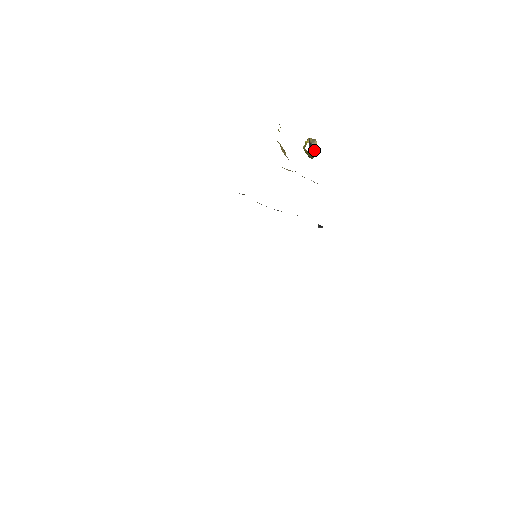
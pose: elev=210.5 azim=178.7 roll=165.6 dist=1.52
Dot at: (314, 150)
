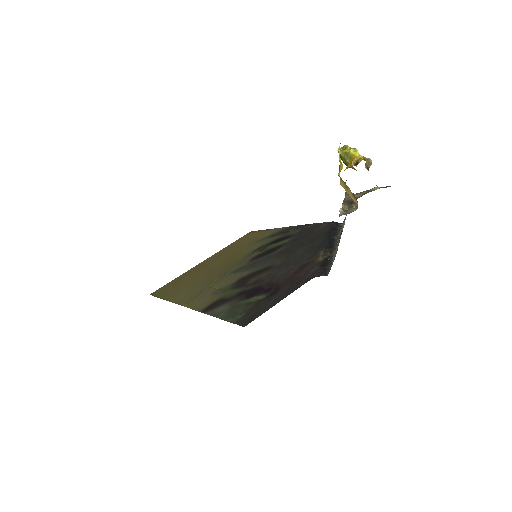
Dot at: occluded
